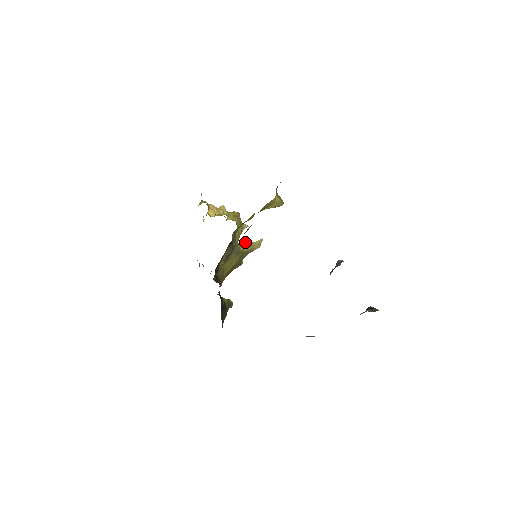
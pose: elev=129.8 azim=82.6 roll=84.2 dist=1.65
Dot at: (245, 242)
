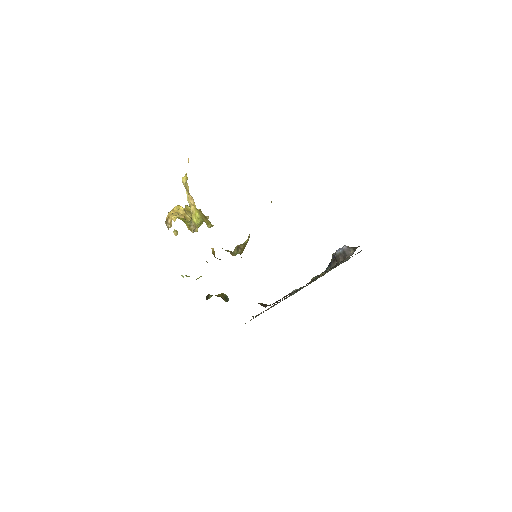
Dot at: (242, 247)
